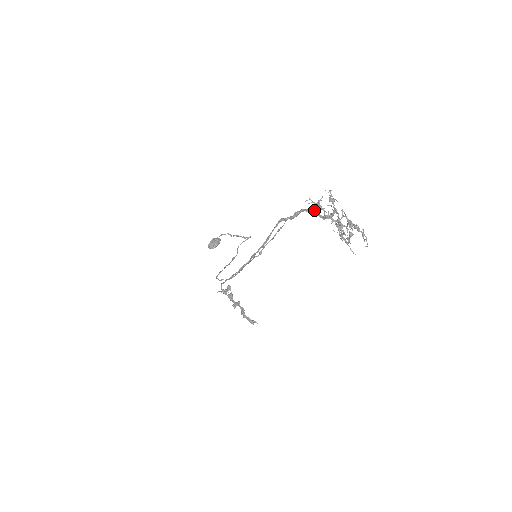
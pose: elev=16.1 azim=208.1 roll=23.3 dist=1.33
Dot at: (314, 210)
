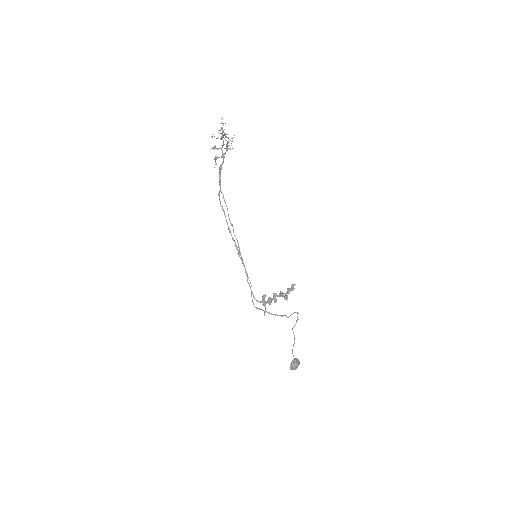
Dot at: (220, 166)
